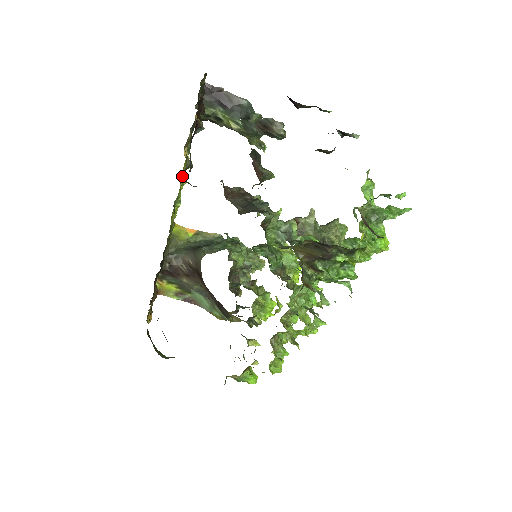
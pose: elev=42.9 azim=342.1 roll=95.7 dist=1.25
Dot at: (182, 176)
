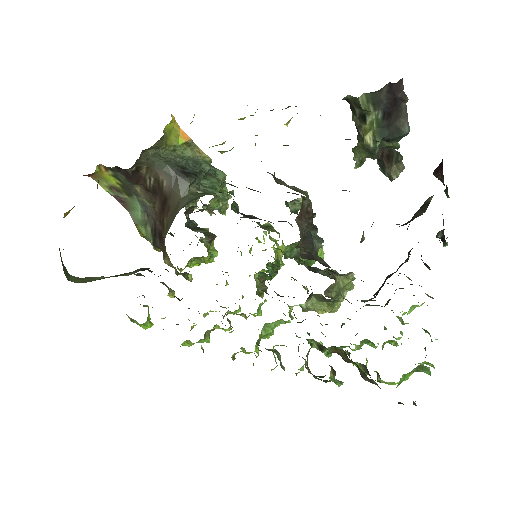
Dot at: occluded
